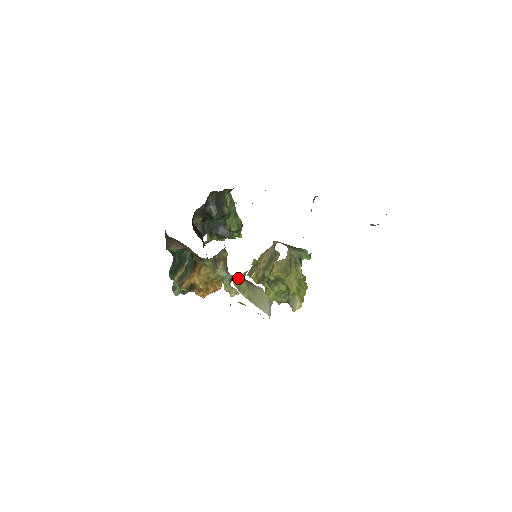
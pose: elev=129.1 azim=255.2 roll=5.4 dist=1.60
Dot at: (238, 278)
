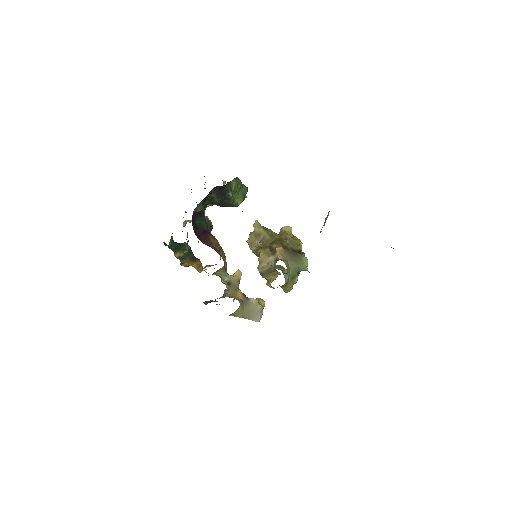
Dot at: occluded
